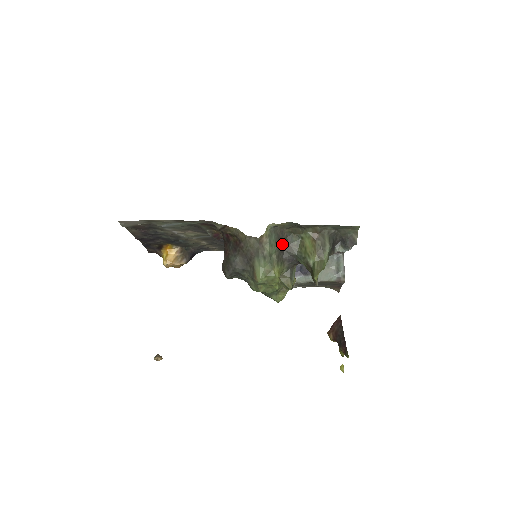
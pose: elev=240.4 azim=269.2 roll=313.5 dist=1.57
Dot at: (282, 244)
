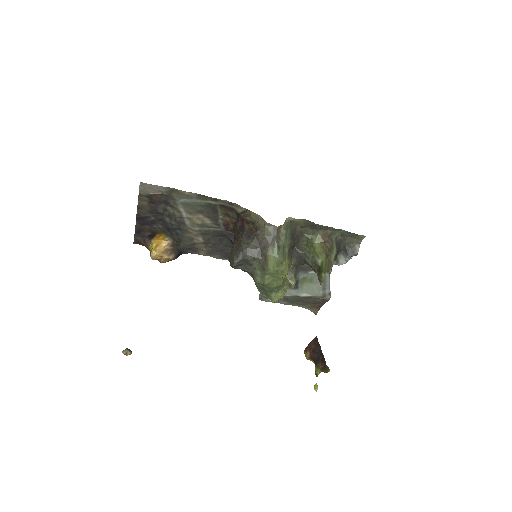
Dot at: (293, 241)
